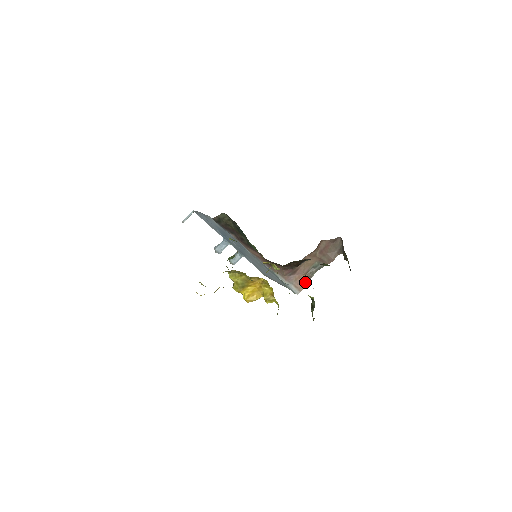
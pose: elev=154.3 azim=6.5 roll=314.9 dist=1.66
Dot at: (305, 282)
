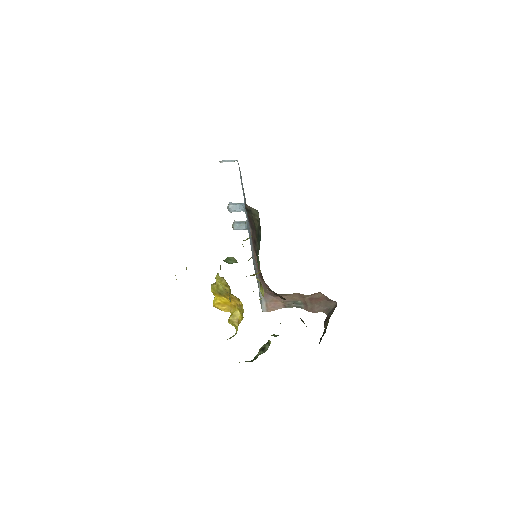
Dot at: (277, 307)
